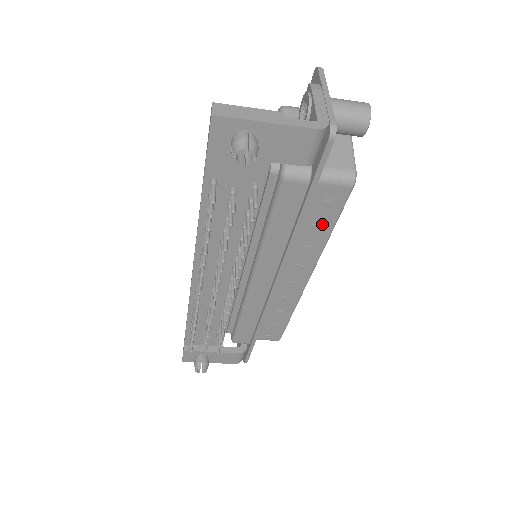
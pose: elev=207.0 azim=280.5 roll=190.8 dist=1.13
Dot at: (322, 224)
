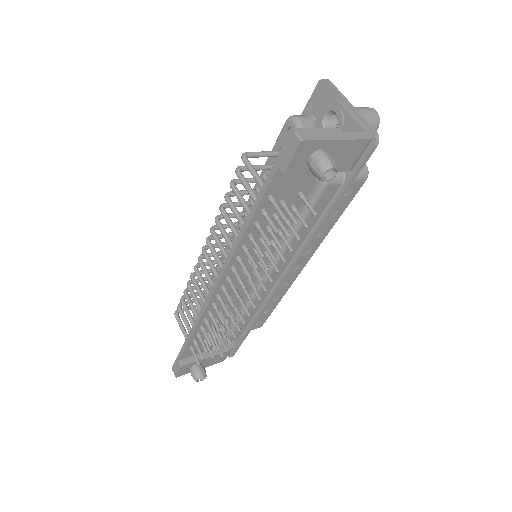
Dot at: (334, 215)
